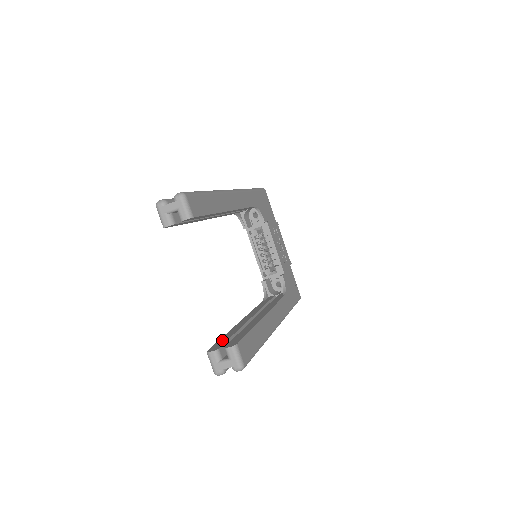
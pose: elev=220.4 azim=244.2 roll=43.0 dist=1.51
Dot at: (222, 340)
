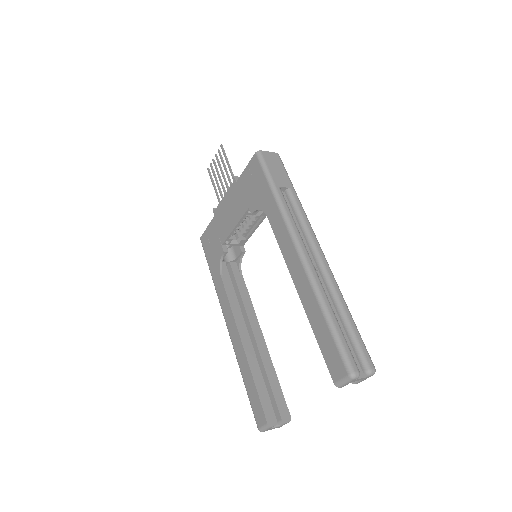
Dot at: (264, 398)
